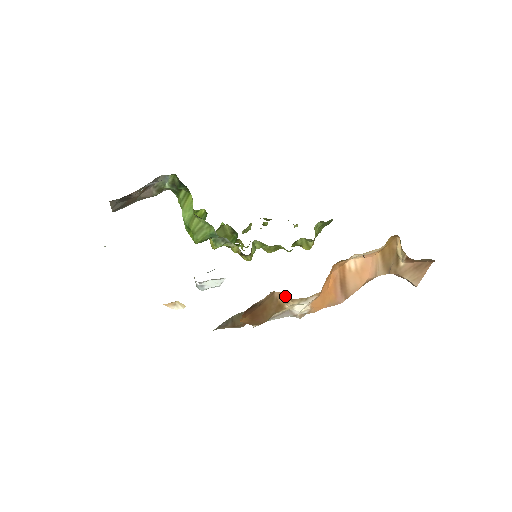
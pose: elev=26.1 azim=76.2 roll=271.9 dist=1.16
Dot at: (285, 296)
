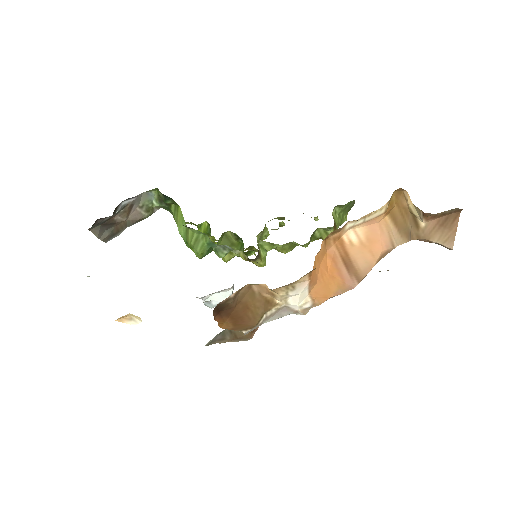
Dot at: (267, 288)
